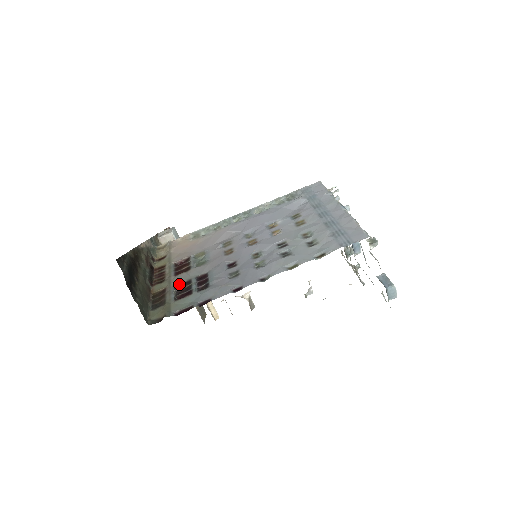
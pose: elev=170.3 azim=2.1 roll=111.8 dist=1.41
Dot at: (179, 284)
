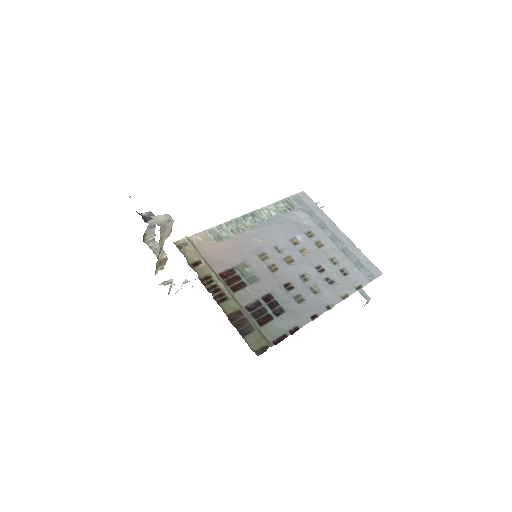
Dot at: (248, 304)
